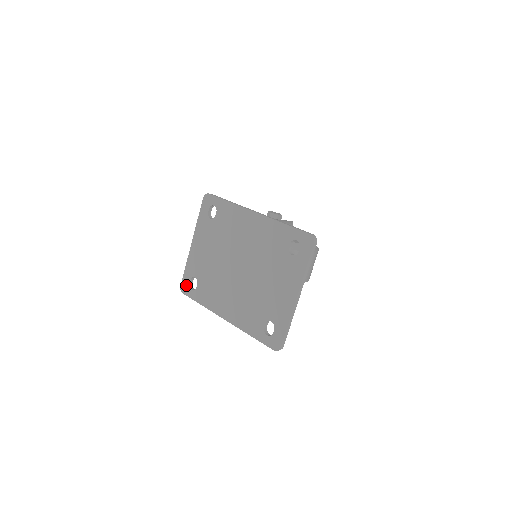
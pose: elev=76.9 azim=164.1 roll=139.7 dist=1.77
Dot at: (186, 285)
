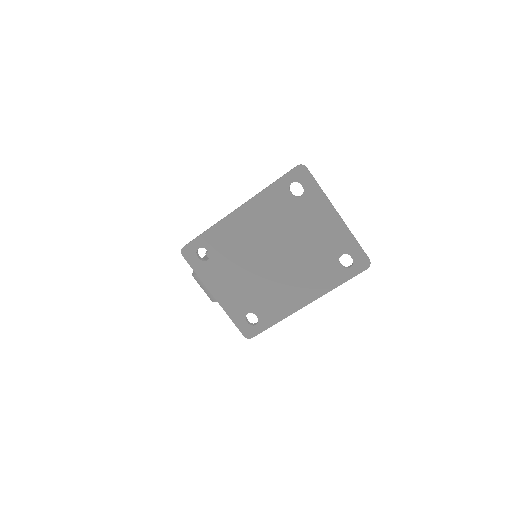
Dot at: (247, 329)
